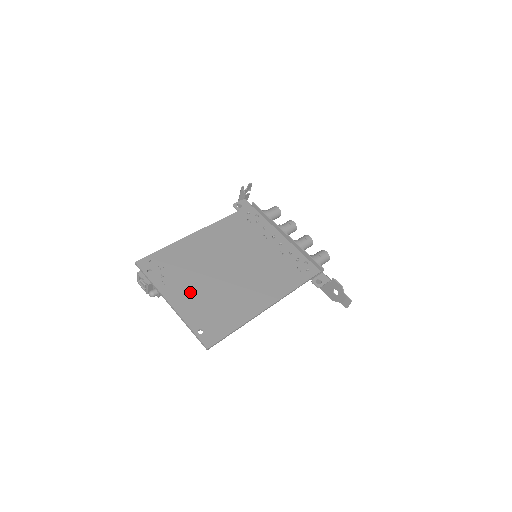
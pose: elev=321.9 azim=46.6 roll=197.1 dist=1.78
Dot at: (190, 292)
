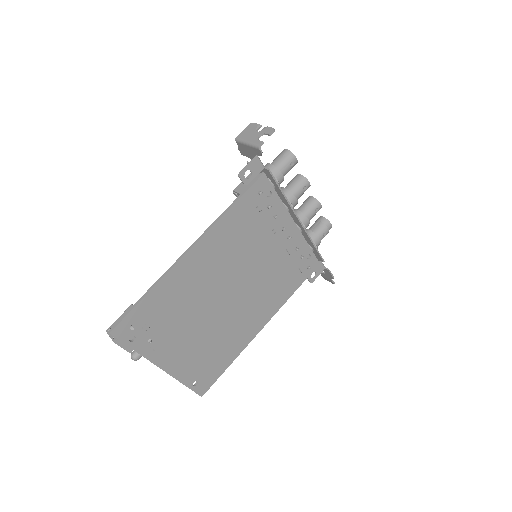
Dot at: (183, 346)
